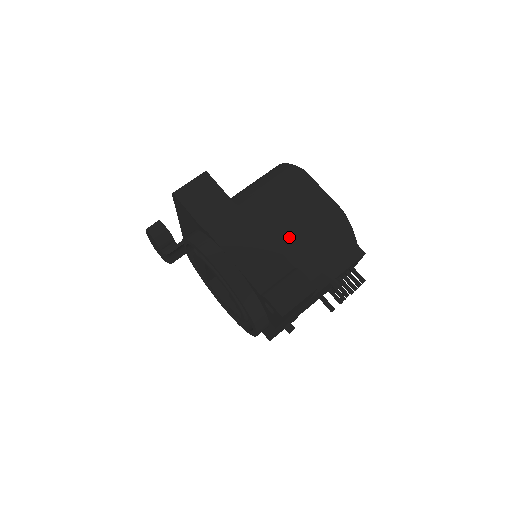
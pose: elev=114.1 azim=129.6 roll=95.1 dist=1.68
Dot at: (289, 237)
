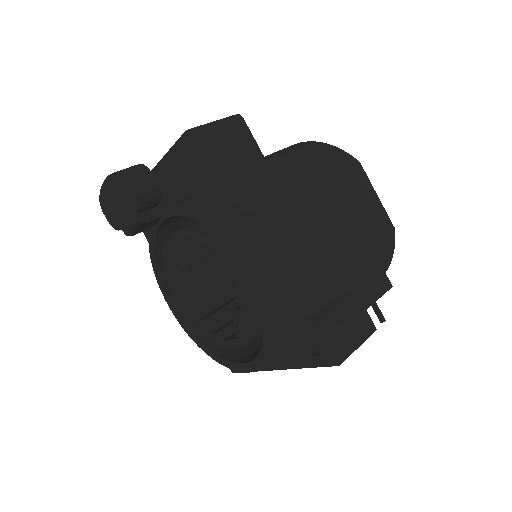
Dot at: (341, 247)
